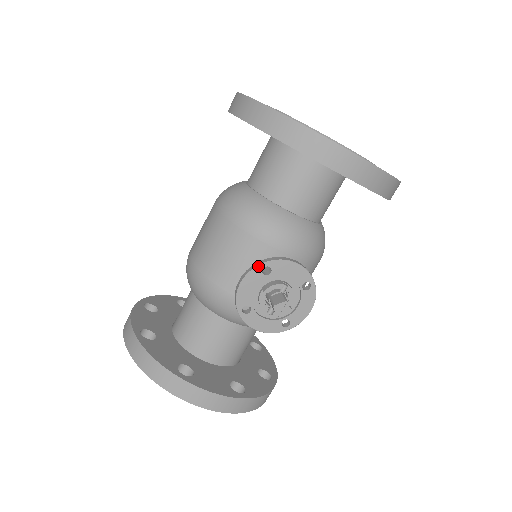
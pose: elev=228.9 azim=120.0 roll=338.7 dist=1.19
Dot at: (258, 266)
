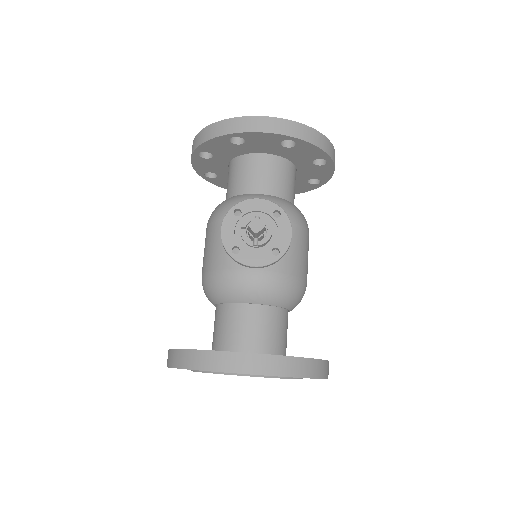
Dot at: (229, 211)
